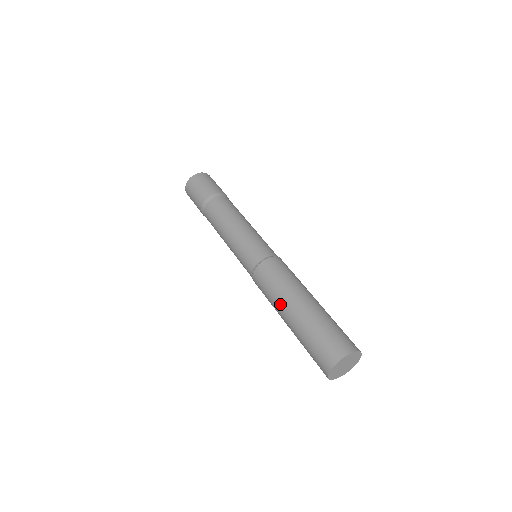
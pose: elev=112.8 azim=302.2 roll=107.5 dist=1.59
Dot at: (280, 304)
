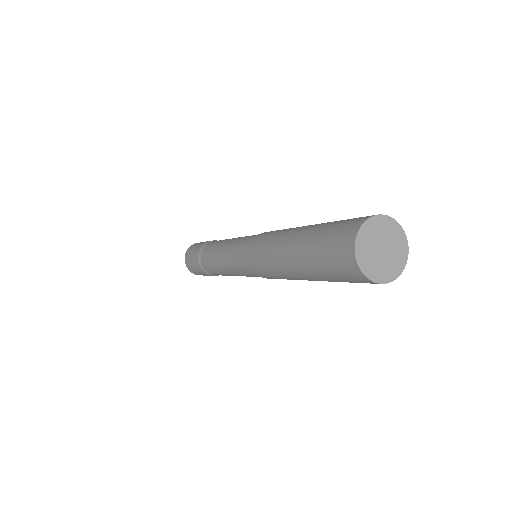
Dot at: (280, 245)
